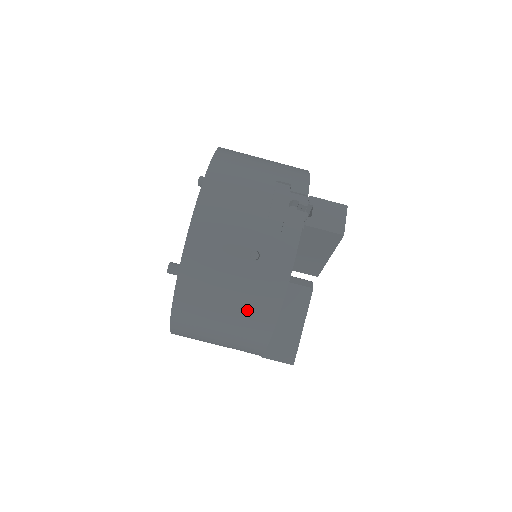
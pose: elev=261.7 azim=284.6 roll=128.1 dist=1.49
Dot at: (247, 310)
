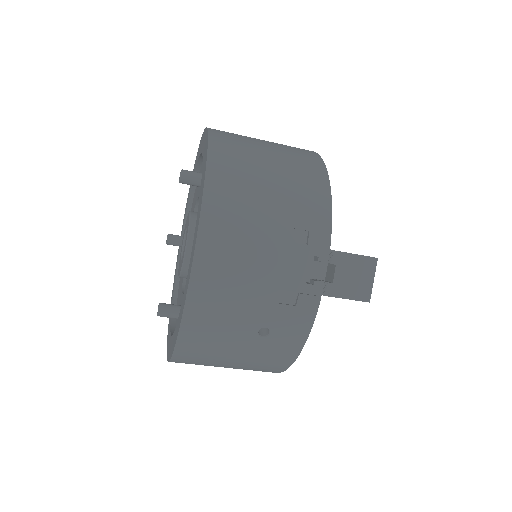
Dot at: (253, 366)
